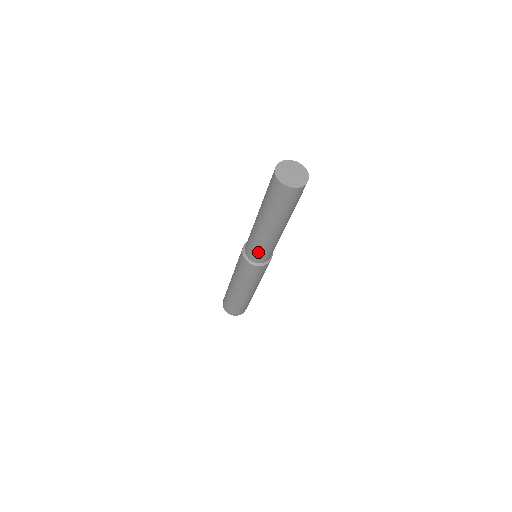
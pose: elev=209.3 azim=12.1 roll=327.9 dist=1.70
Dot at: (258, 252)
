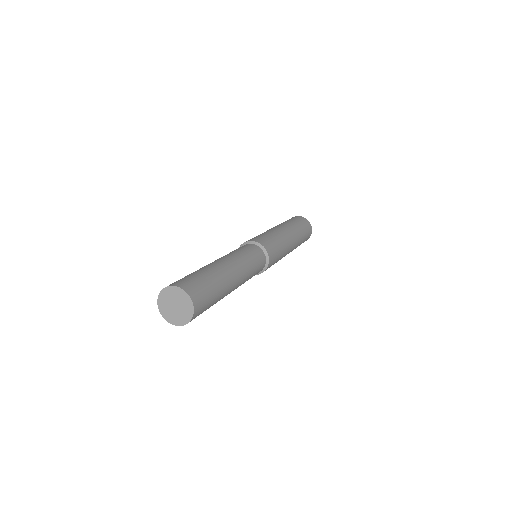
Dot at: occluded
